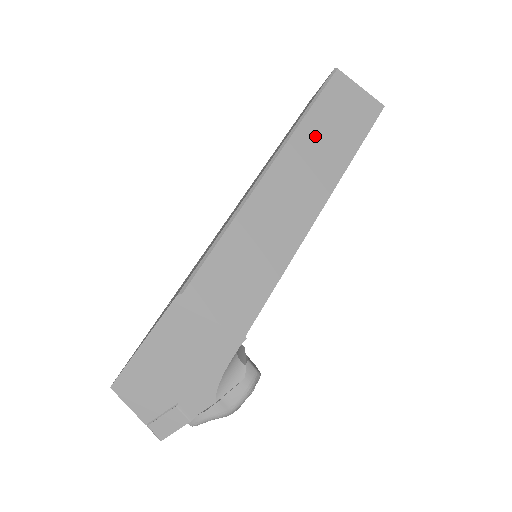
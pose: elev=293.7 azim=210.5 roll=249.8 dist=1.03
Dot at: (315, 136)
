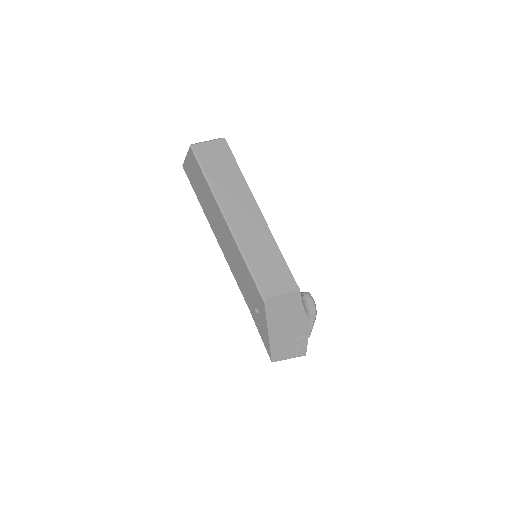
Dot at: (223, 185)
